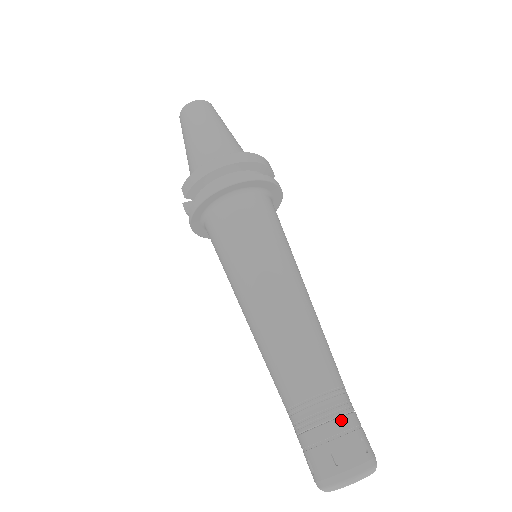
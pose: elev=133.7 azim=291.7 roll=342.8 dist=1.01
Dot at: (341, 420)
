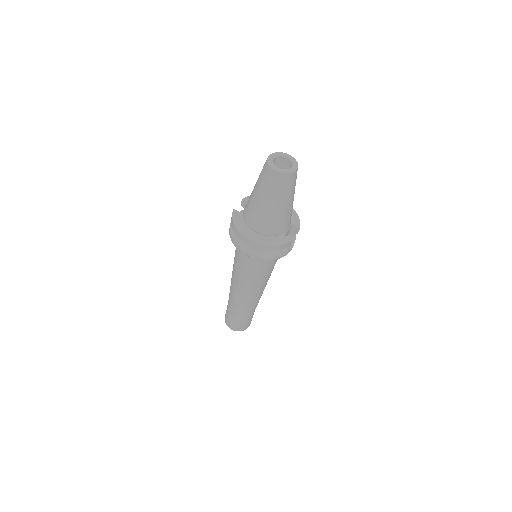
Dot at: (236, 321)
